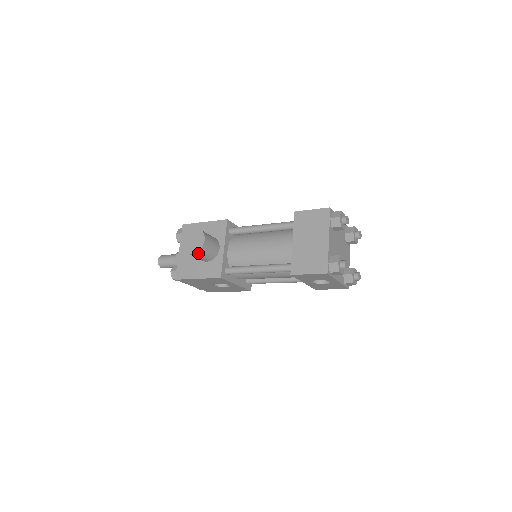
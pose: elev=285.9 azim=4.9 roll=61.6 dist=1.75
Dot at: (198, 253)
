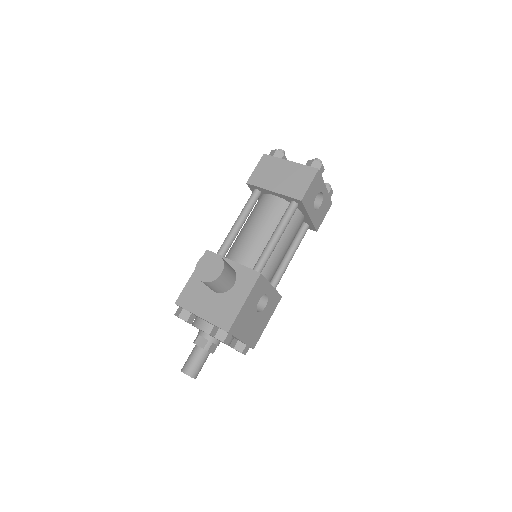
Dot at: (225, 268)
